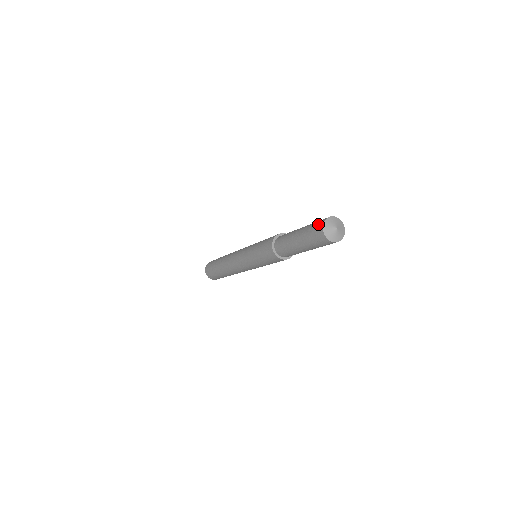
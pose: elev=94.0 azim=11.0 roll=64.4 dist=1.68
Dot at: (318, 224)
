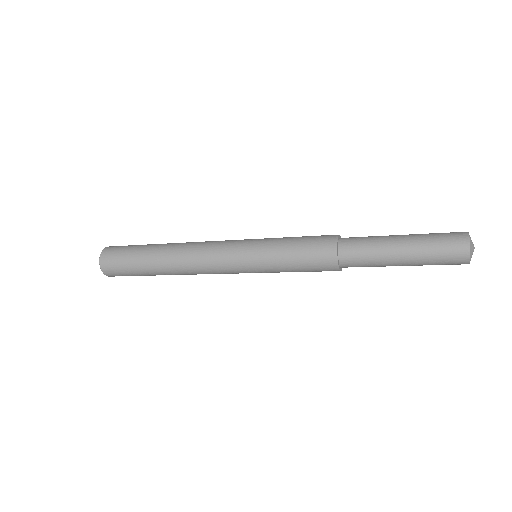
Dot at: (457, 250)
